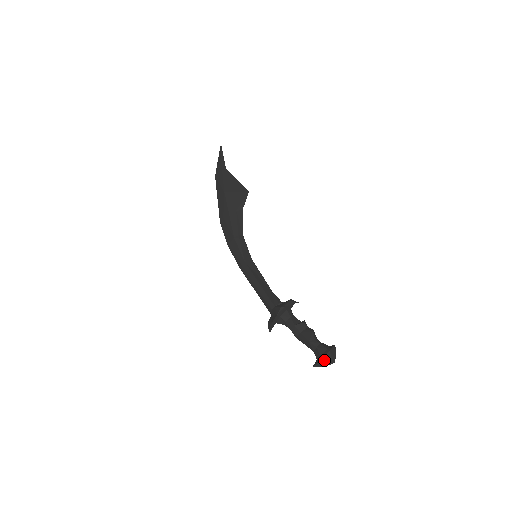
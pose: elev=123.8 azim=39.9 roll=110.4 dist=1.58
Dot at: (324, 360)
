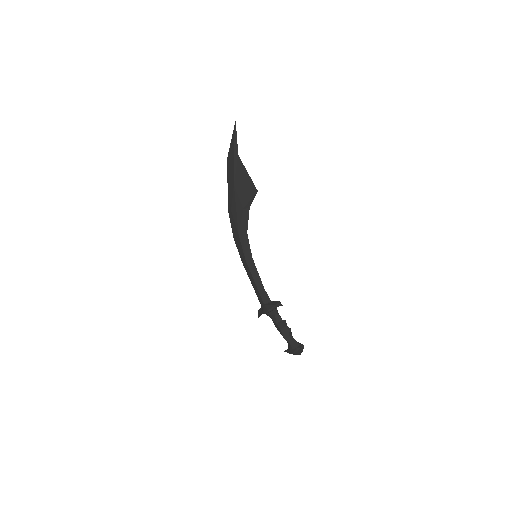
Dot at: occluded
